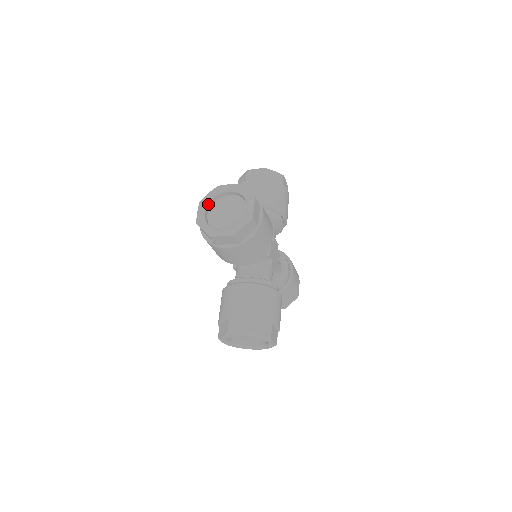
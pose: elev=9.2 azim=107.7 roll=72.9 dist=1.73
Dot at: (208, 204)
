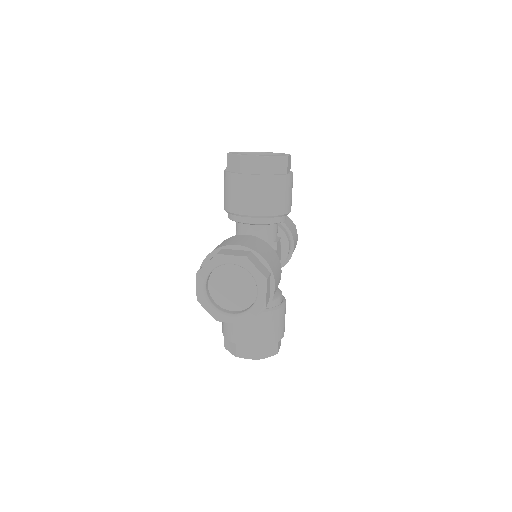
Dot at: (208, 276)
